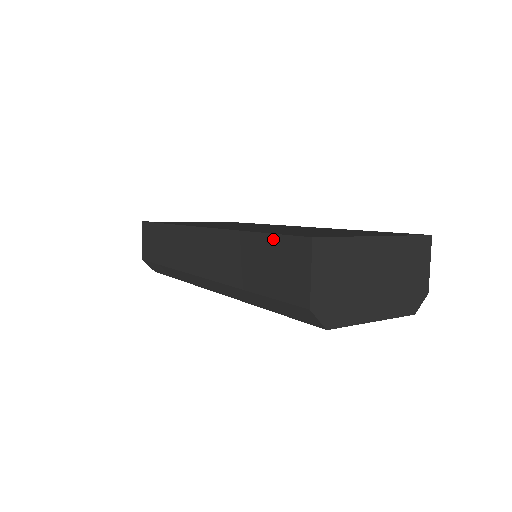
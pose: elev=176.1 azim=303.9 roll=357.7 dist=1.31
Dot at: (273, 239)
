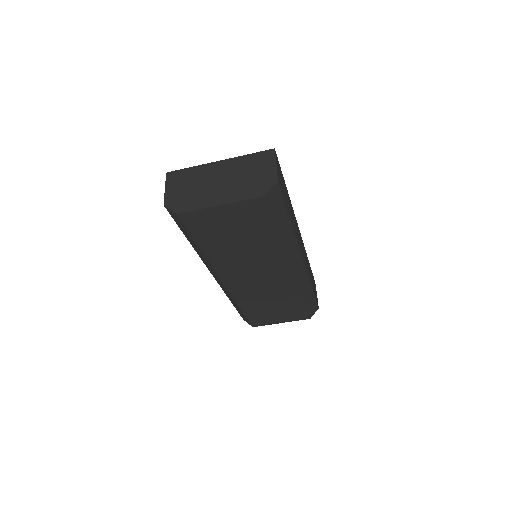
Dot at: occluded
